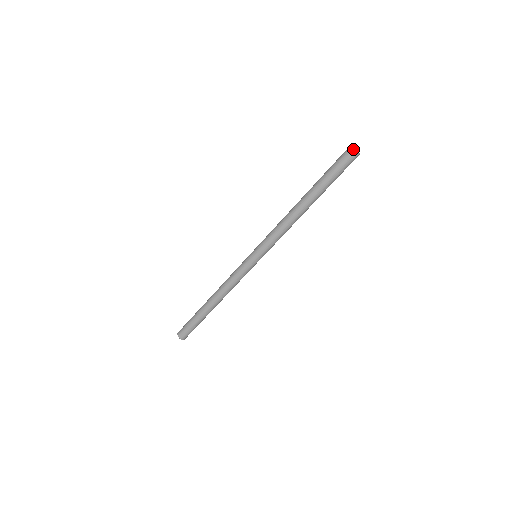
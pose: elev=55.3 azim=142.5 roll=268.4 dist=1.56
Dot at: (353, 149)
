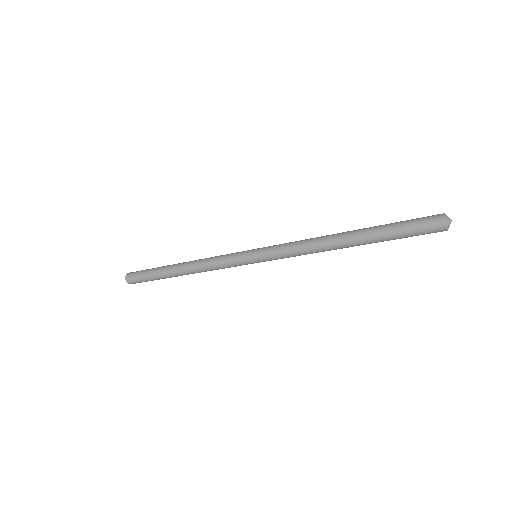
Dot at: (446, 223)
